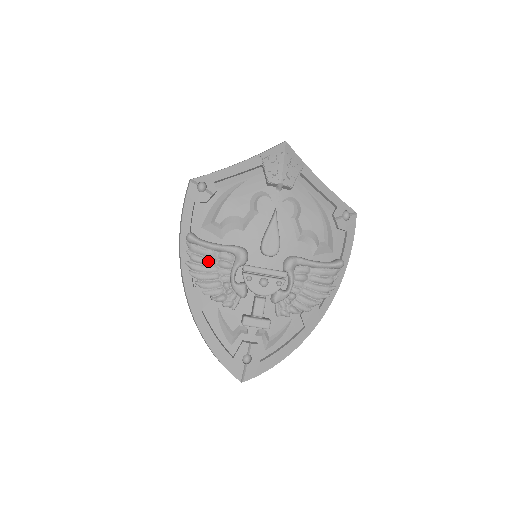
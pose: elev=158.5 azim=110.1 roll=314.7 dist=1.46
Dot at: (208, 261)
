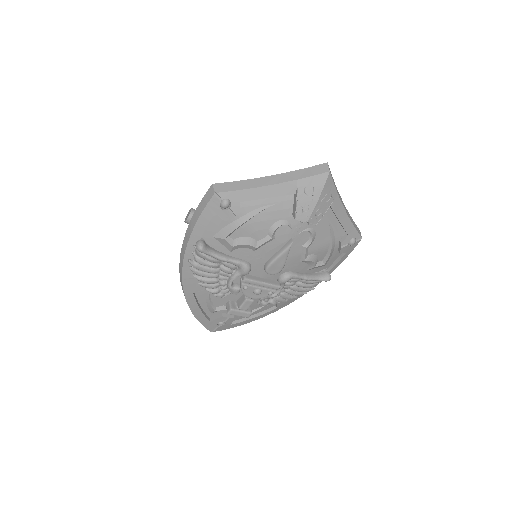
Dot at: (212, 266)
